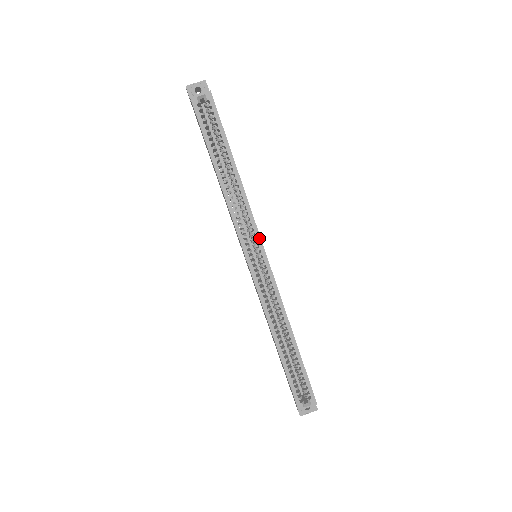
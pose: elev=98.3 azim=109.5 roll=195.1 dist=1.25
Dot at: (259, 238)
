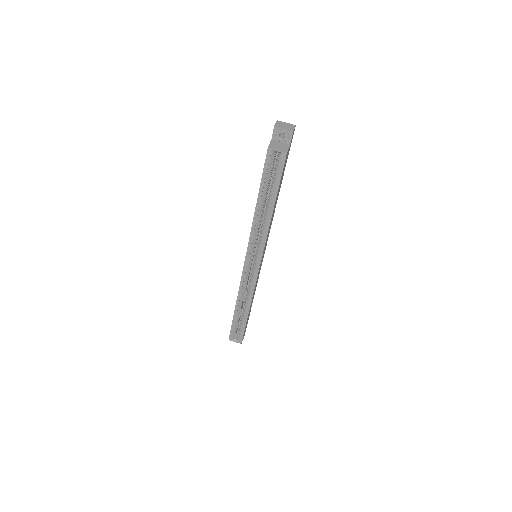
Dot at: (261, 256)
